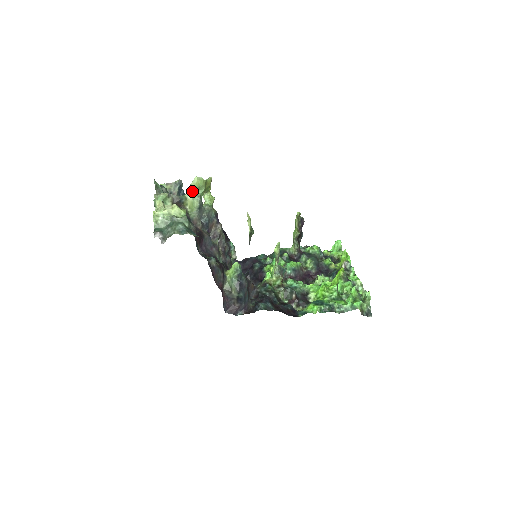
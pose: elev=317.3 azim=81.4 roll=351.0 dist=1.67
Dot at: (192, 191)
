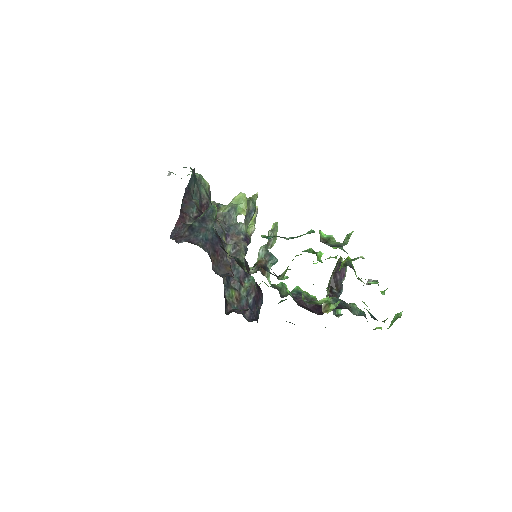
Dot at: (232, 202)
